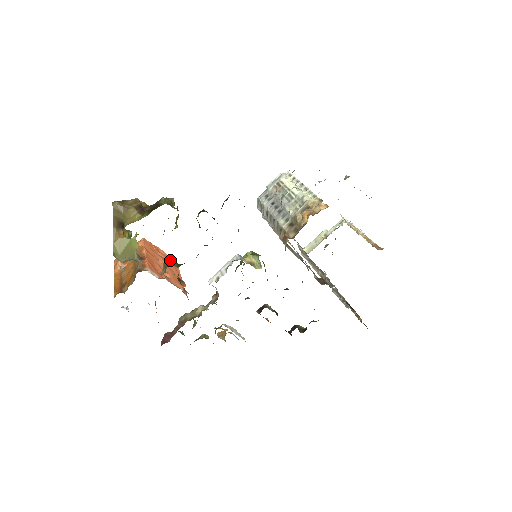
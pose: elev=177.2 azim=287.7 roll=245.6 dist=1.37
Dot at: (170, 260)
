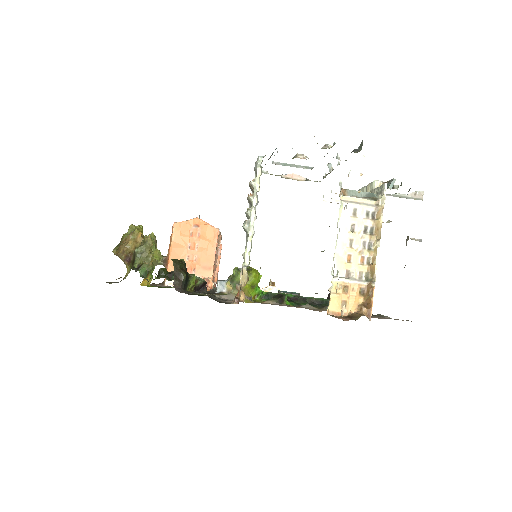
Dot at: occluded
